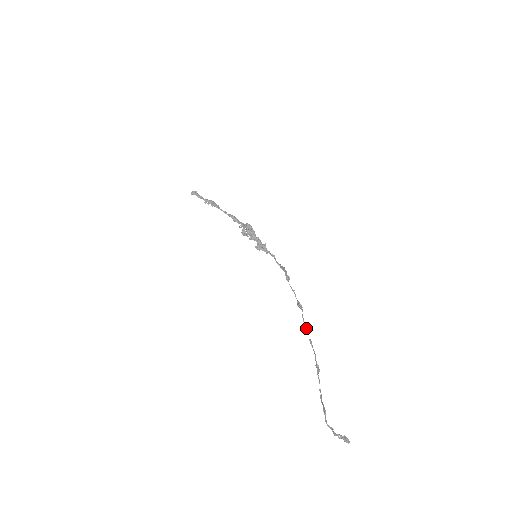
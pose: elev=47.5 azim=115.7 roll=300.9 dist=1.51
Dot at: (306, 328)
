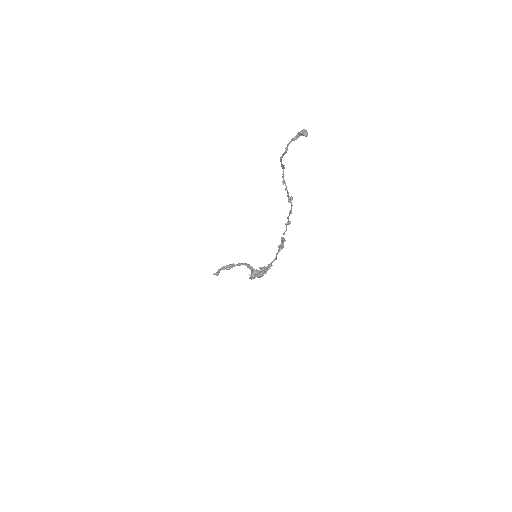
Dot at: (289, 215)
